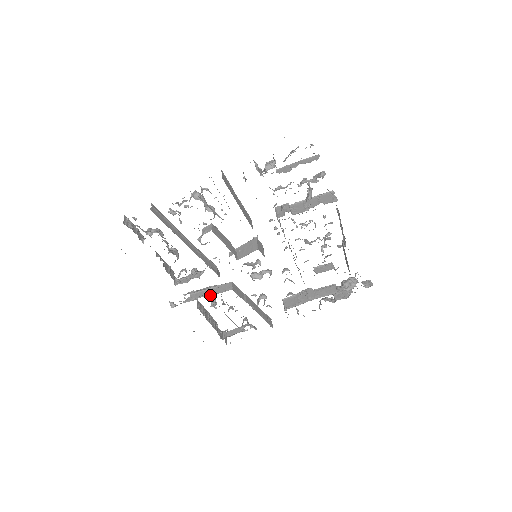
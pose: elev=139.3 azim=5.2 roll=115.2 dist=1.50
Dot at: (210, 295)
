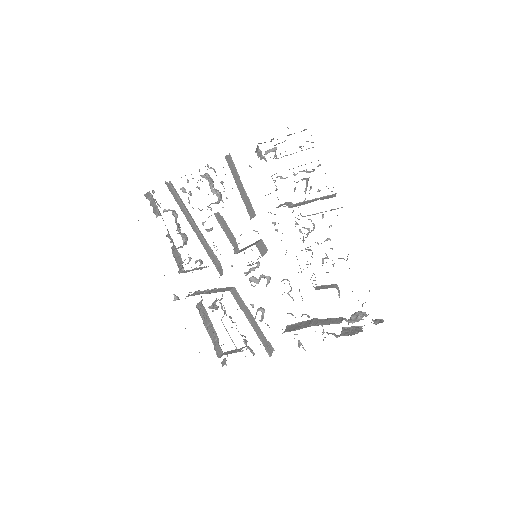
Dot at: (209, 293)
